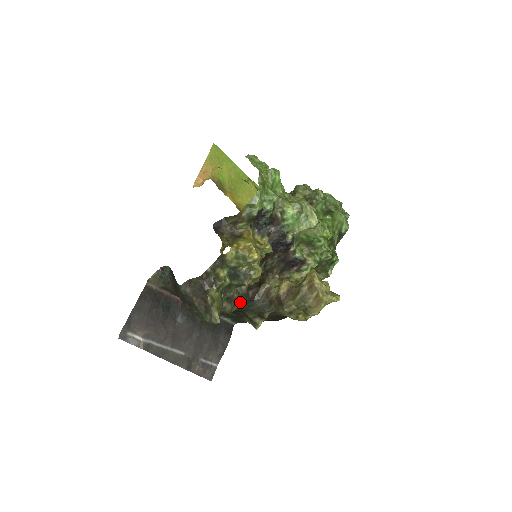
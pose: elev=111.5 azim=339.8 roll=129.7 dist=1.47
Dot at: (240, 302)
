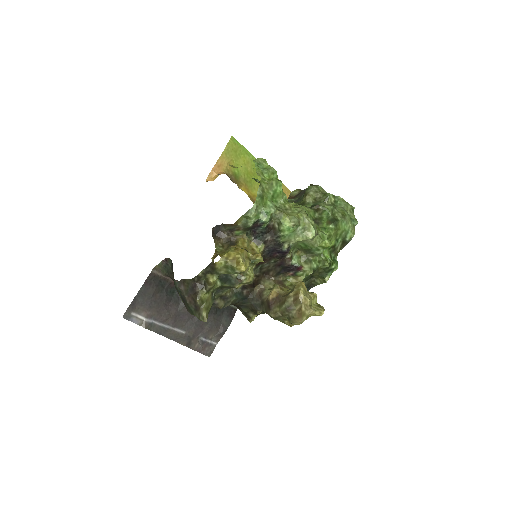
Dot at: (233, 299)
